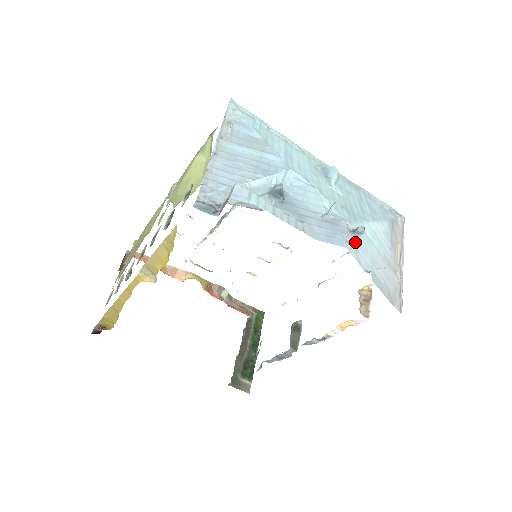
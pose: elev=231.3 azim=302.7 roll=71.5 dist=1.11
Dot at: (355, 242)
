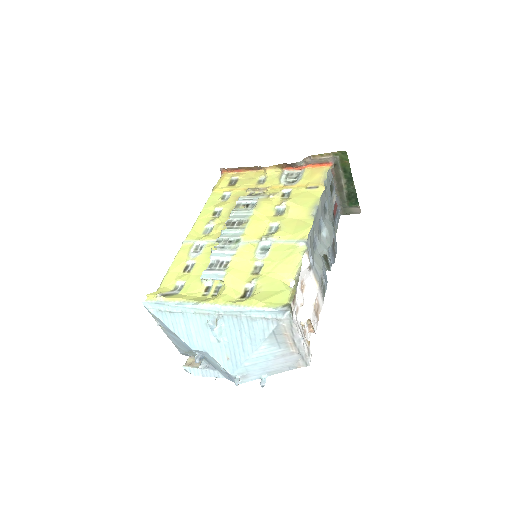
Dot at: (243, 377)
